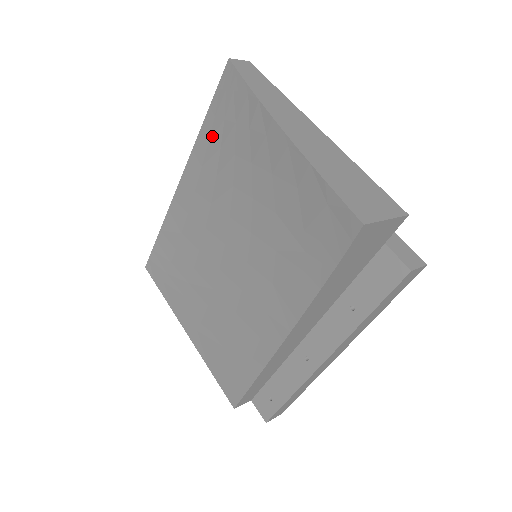
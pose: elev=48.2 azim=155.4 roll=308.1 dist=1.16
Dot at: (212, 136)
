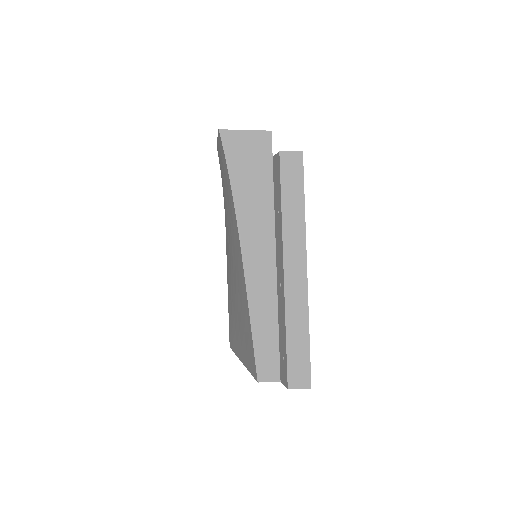
Dot at: occluded
